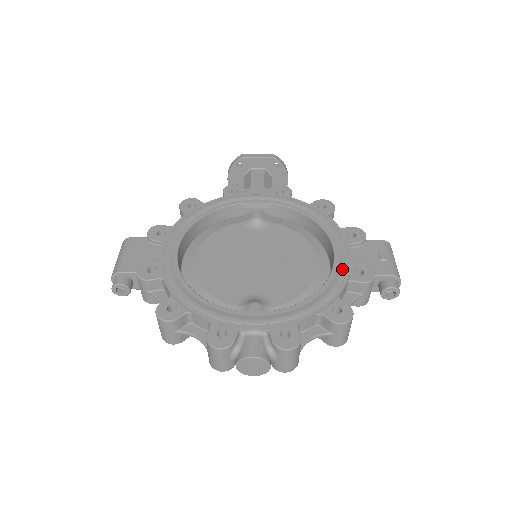
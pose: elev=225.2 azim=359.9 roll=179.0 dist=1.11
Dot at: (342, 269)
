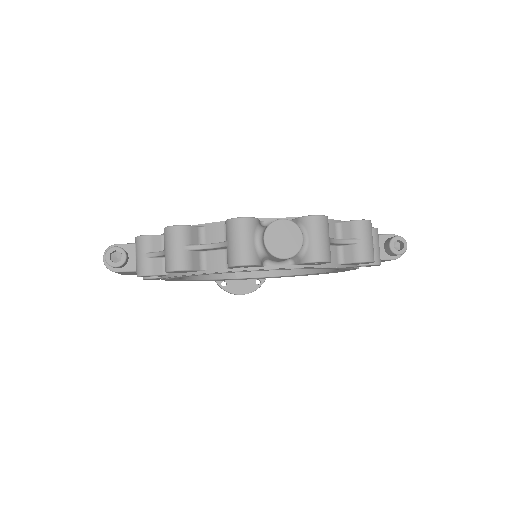
Dot at: occluded
